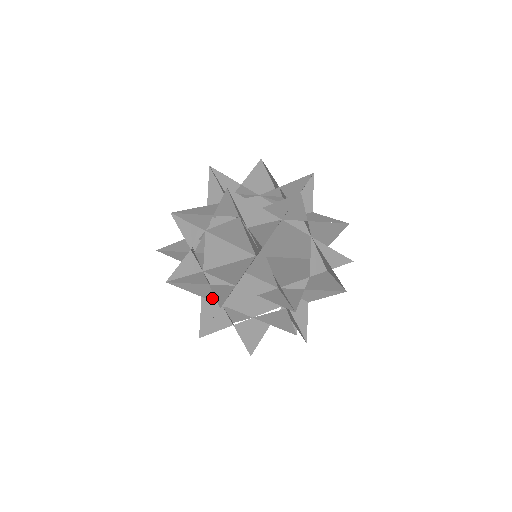
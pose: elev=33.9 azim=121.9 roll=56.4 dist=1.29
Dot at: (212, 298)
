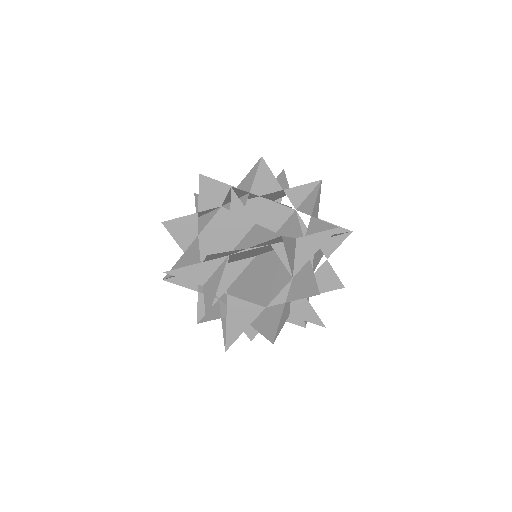
Dot at: occluded
